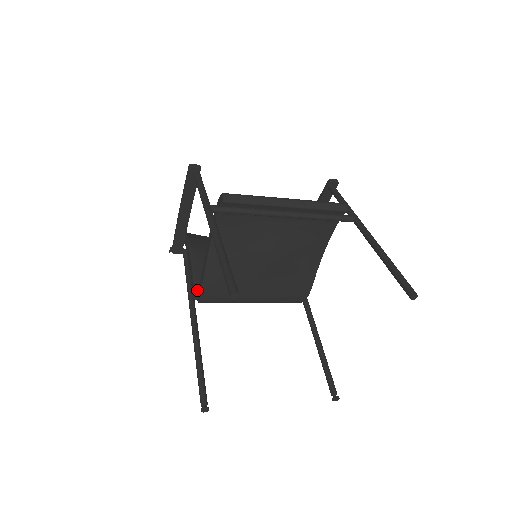
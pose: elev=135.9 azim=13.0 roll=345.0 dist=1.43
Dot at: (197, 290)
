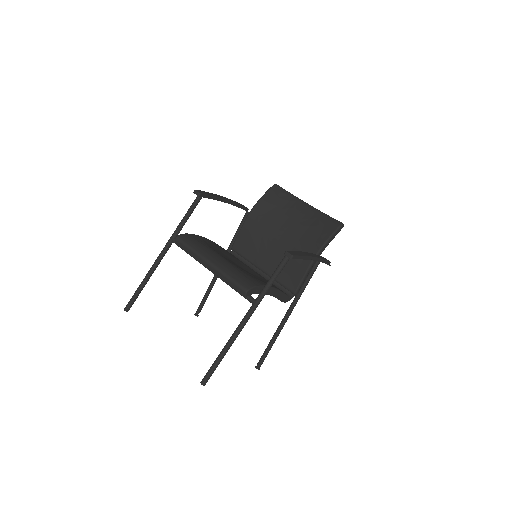
Dot at: (232, 248)
